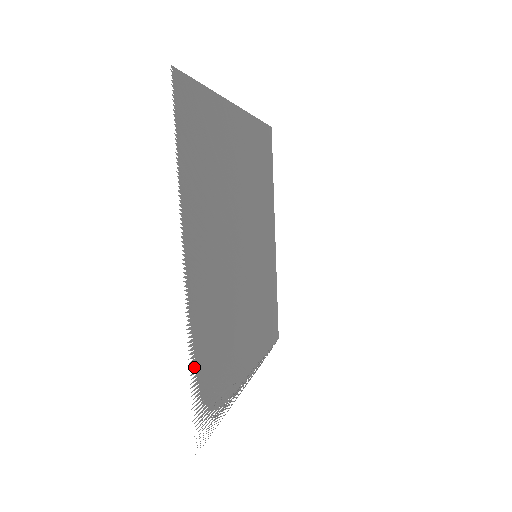
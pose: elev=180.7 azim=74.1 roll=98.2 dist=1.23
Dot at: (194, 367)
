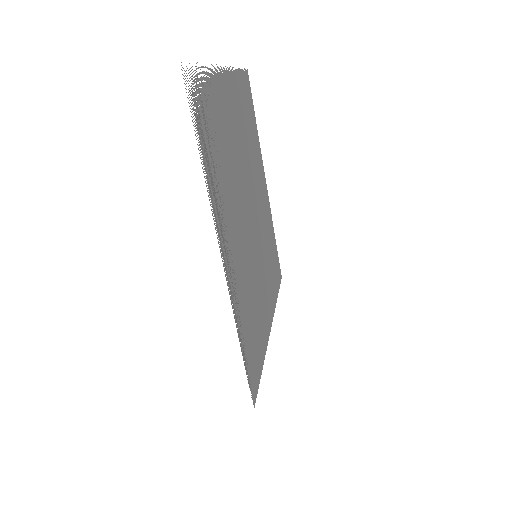
Dot at: occluded
